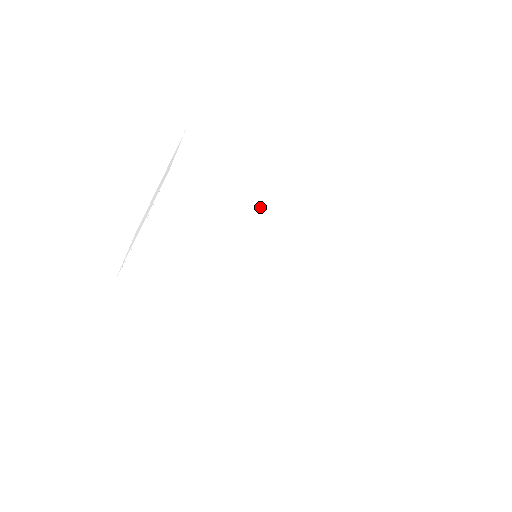
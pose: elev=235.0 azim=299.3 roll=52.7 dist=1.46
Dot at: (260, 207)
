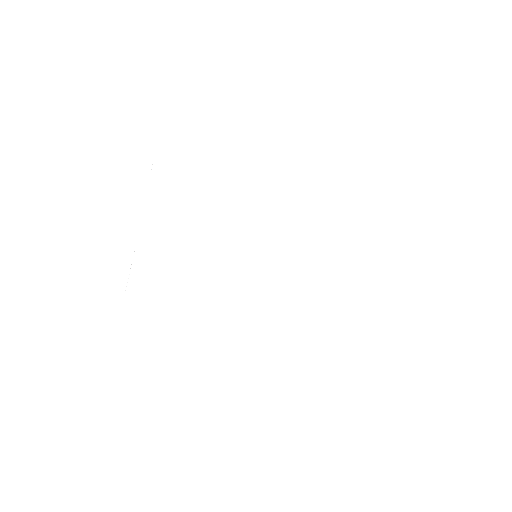
Dot at: occluded
